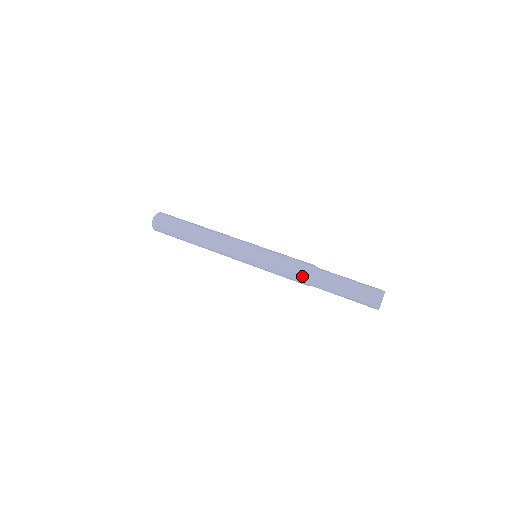
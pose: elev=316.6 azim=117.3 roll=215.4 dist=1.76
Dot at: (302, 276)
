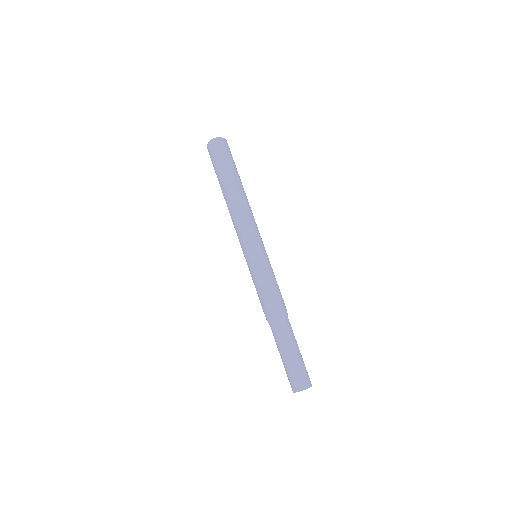
Dot at: occluded
